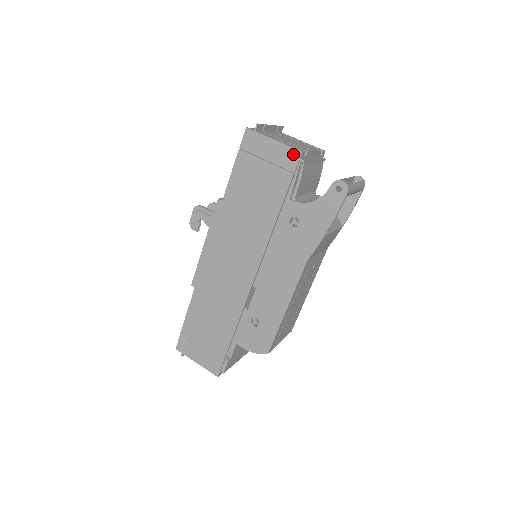
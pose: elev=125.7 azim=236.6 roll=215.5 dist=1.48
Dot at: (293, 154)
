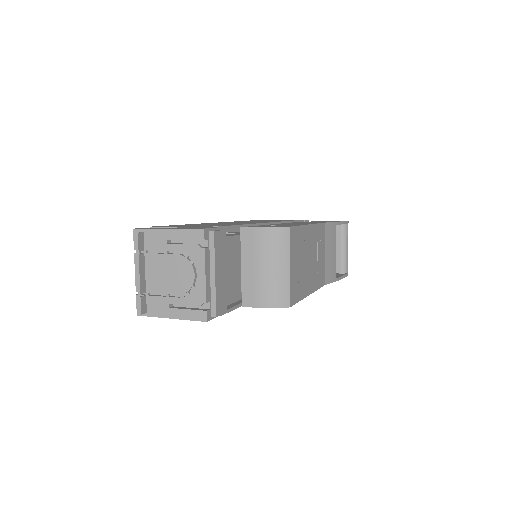
Dot at: occluded
